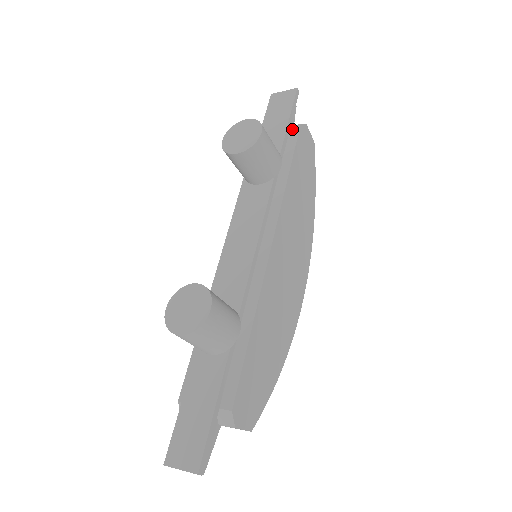
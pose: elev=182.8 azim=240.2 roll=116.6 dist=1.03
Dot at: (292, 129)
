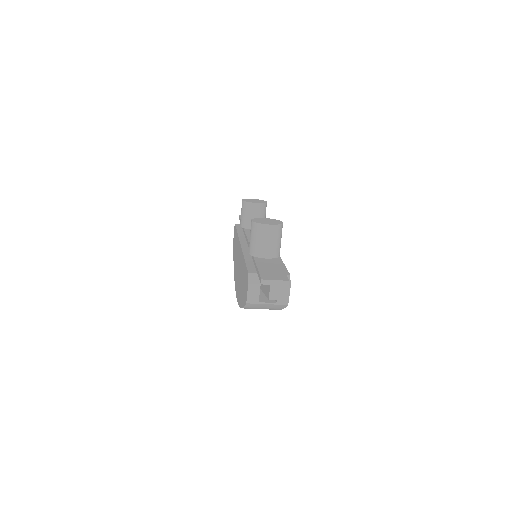
Dot at: occluded
